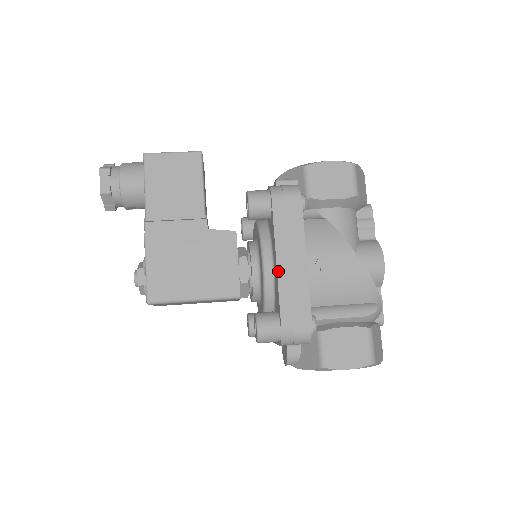
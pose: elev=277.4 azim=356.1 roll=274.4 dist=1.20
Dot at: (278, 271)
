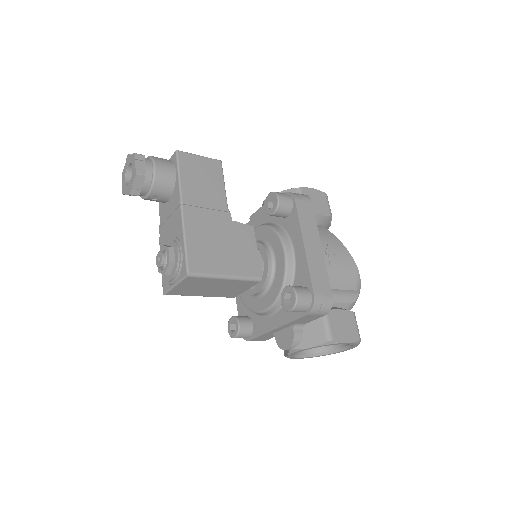
Dot at: (306, 251)
